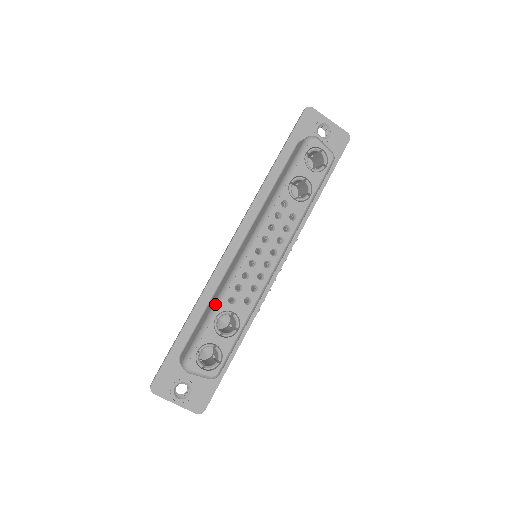
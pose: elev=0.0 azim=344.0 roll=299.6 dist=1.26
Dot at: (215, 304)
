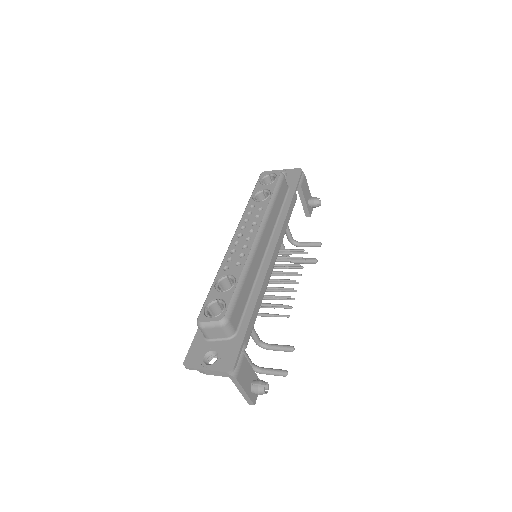
Dot at: (215, 277)
